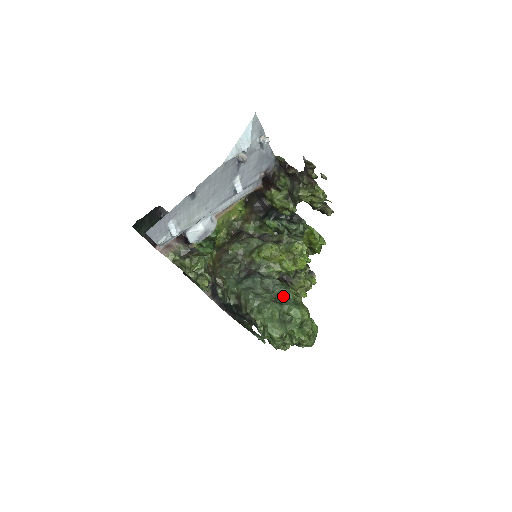
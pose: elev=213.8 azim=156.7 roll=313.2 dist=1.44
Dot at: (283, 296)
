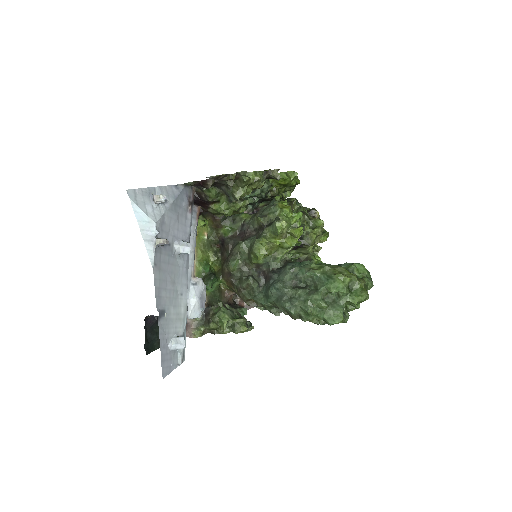
Dot at: (312, 279)
